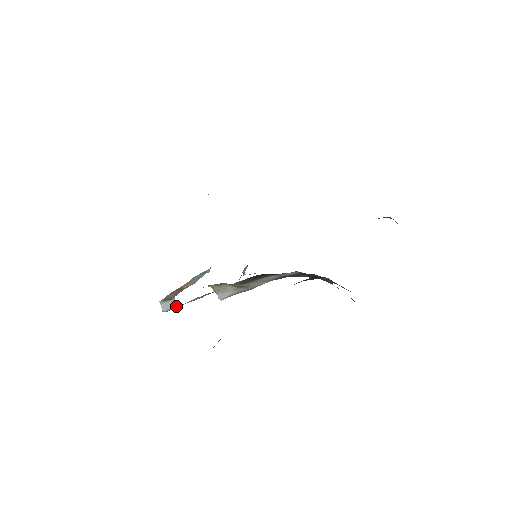
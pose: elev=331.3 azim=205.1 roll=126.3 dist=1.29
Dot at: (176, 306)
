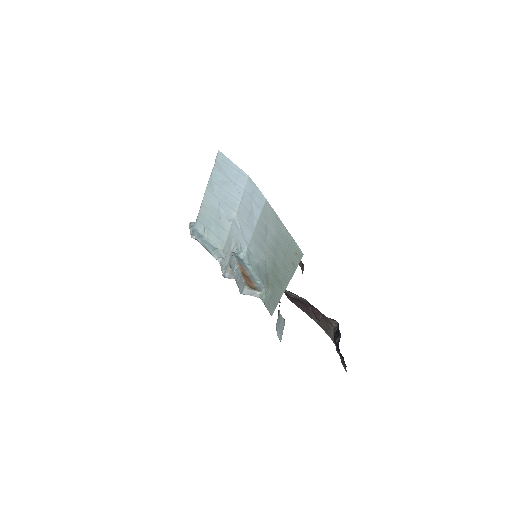
Dot at: (257, 297)
